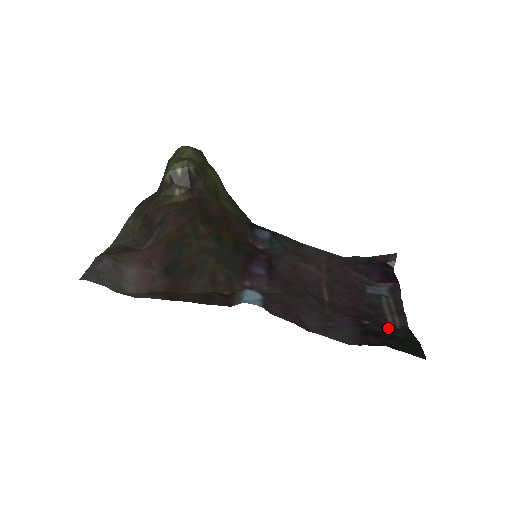
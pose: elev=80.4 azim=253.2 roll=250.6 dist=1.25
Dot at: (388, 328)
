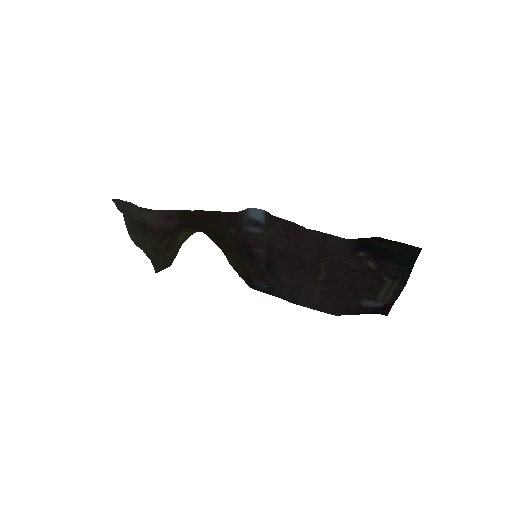
Dot at: (385, 273)
